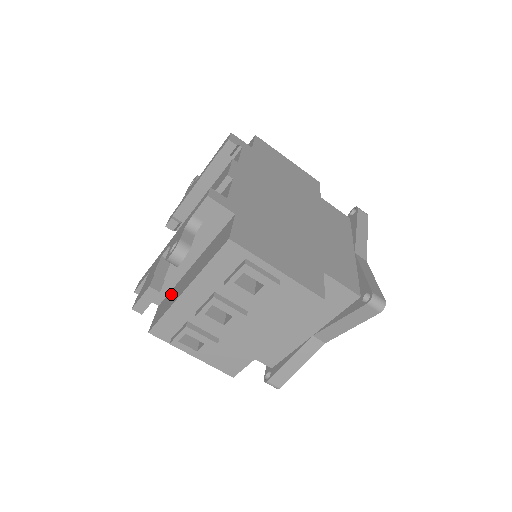
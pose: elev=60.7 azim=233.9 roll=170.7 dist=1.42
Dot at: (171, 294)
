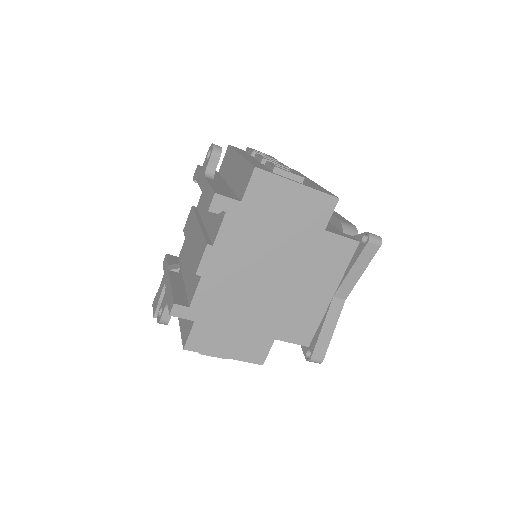
Dot at: occluded
